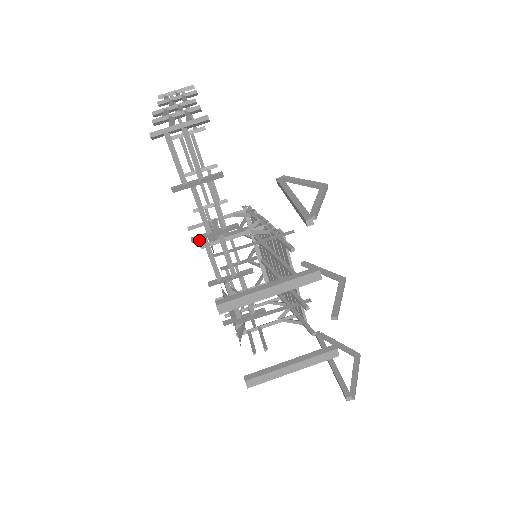
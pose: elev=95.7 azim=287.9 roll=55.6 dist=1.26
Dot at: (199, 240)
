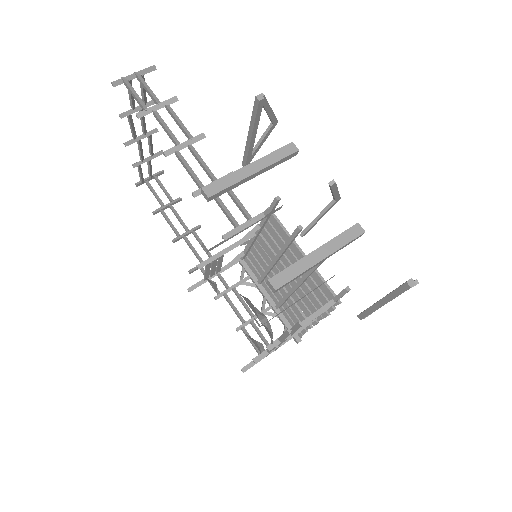
Dot at: (171, 153)
